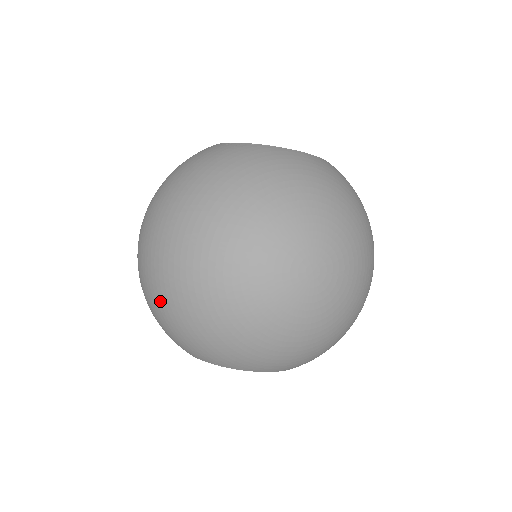
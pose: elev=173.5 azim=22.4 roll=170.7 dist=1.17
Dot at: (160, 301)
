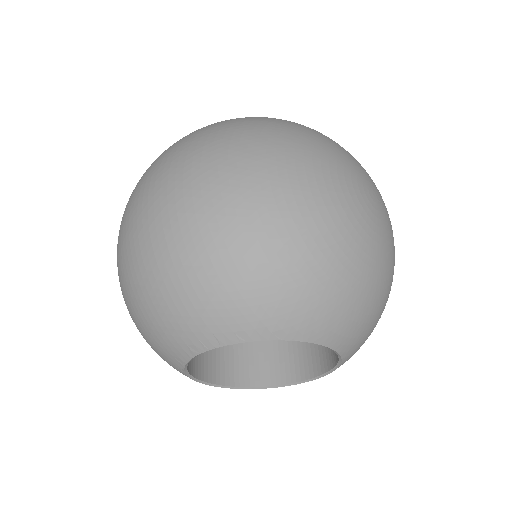
Dot at: (202, 238)
